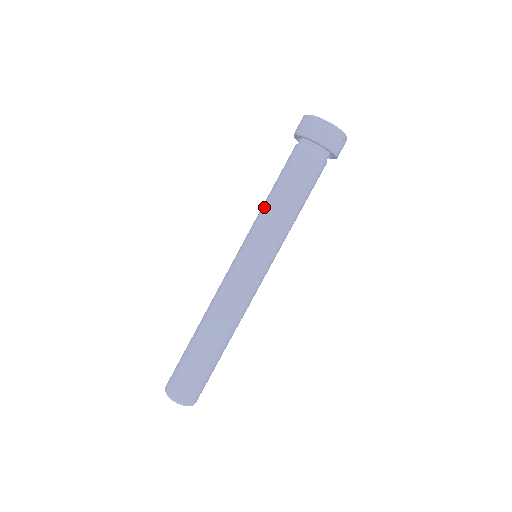
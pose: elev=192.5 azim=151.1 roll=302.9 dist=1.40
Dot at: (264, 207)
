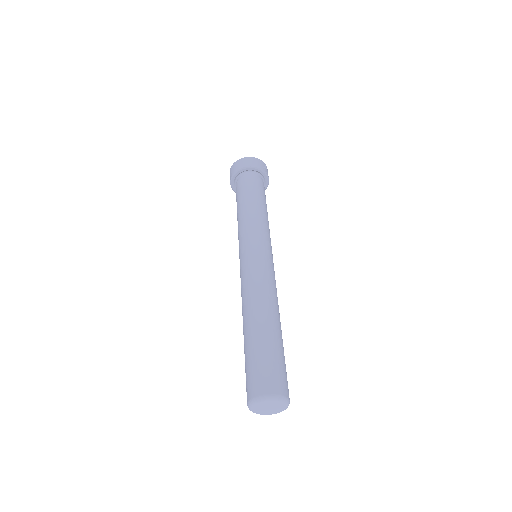
Dot at: (240, 219)
